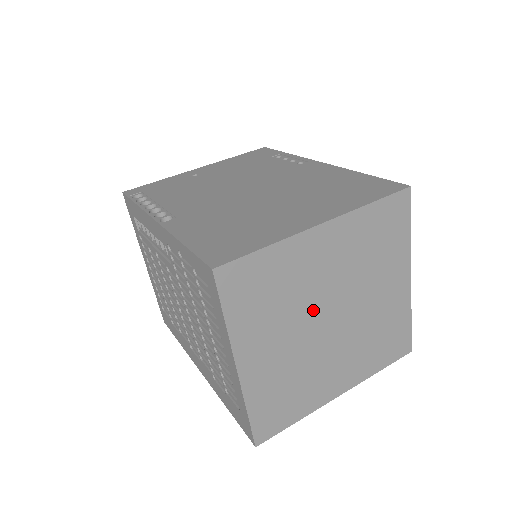
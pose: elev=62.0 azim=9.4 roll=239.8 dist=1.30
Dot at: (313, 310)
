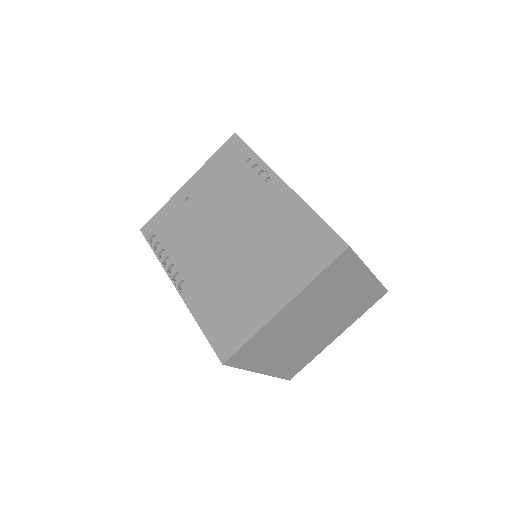
Dot at: (298, 331)
